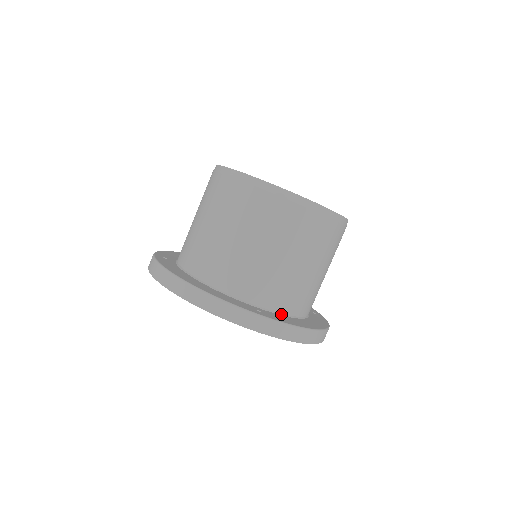
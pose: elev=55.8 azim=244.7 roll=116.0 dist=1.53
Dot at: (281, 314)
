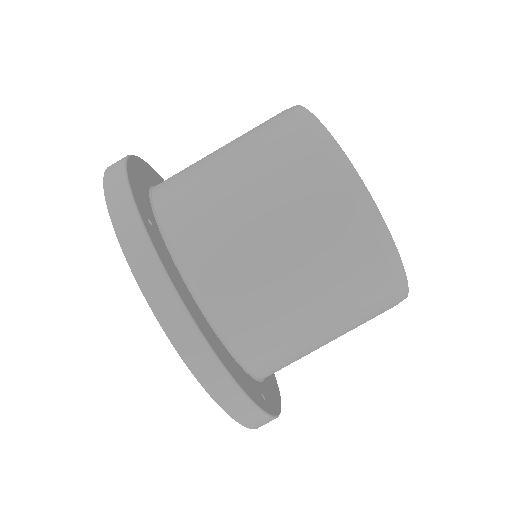
Dot at: (265, 379)
